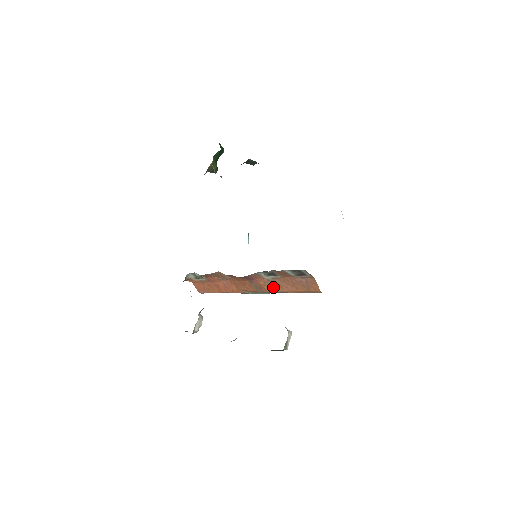
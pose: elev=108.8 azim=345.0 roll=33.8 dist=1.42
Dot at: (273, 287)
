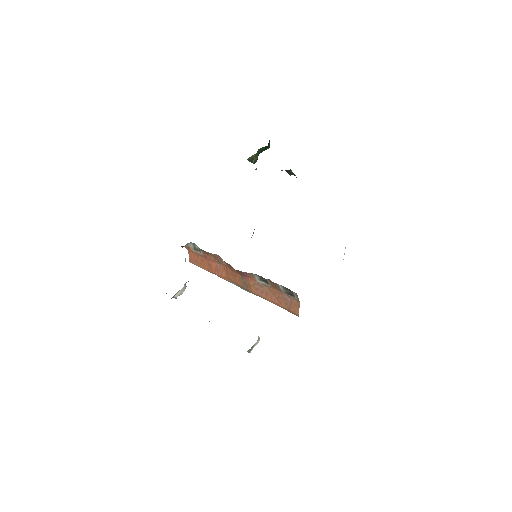
Dot at: (259, 291)
